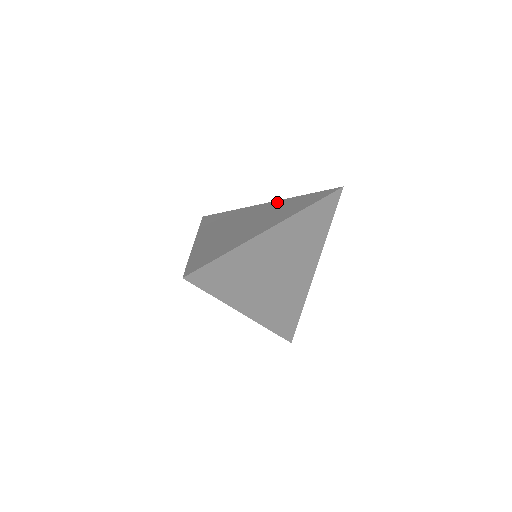
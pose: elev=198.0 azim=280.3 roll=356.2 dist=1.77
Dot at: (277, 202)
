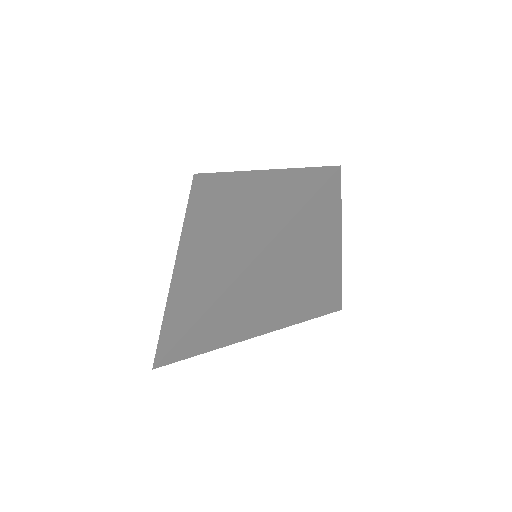
Dot at: (261, 178)
